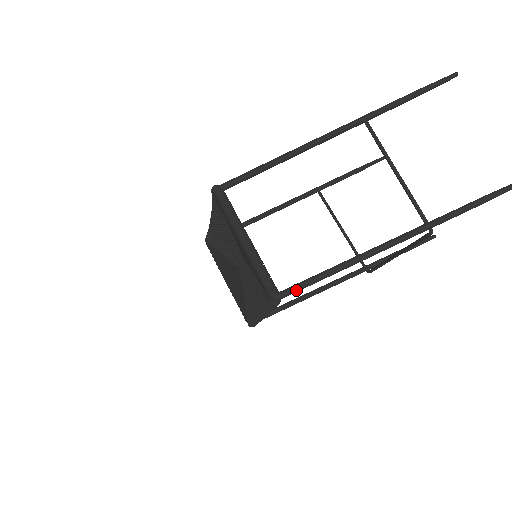
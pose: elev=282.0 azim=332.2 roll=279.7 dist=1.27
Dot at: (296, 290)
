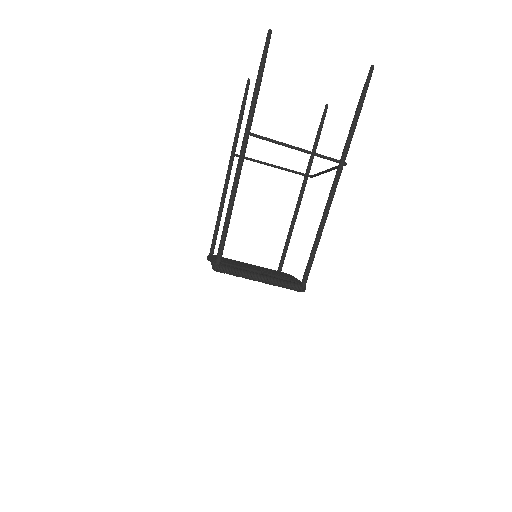
Dot at: (308, 275)
